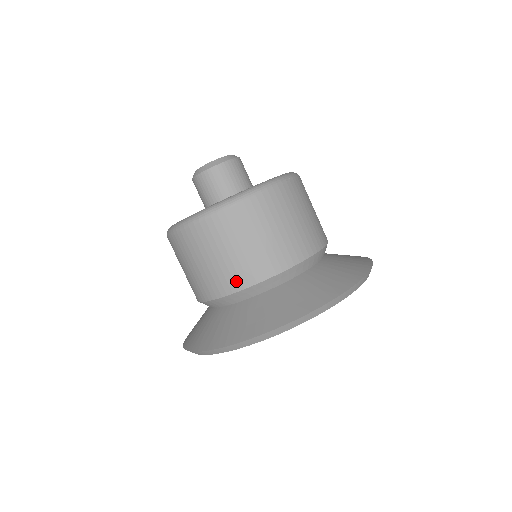
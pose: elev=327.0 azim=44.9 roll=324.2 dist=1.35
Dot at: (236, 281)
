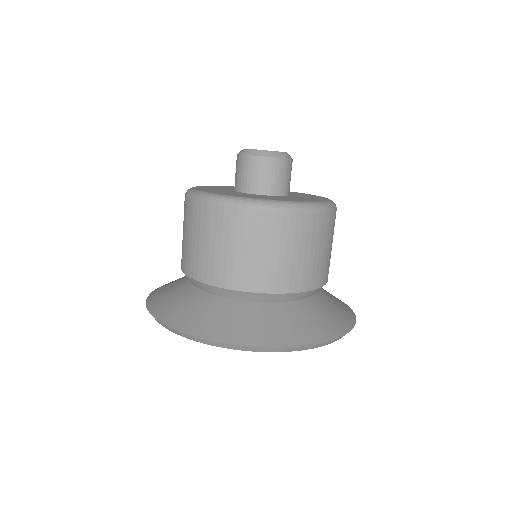
Dot at: (264, 282)
